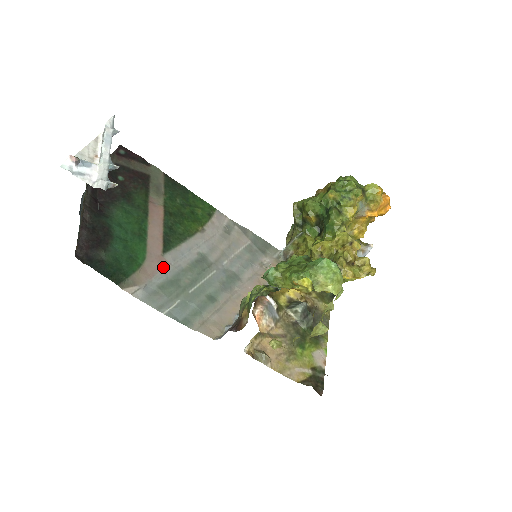
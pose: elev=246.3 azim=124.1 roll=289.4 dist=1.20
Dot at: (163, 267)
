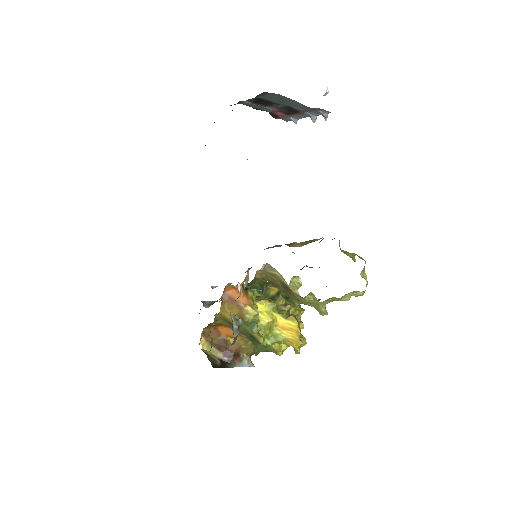
Dot at: occluded
